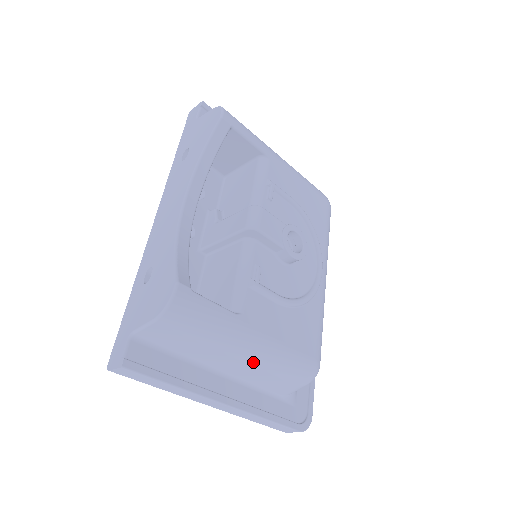
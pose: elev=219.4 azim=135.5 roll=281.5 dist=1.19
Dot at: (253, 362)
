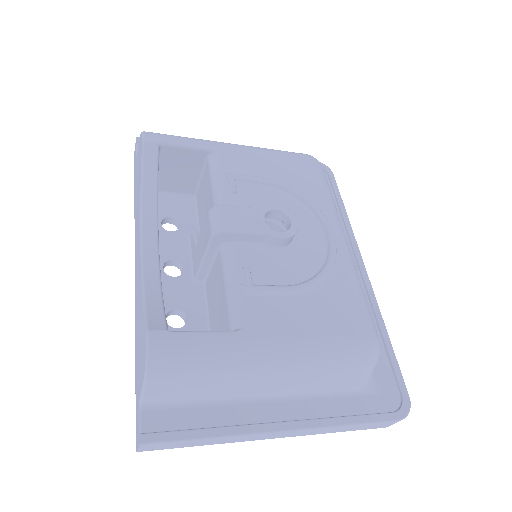
Dot at: (288, 372)
